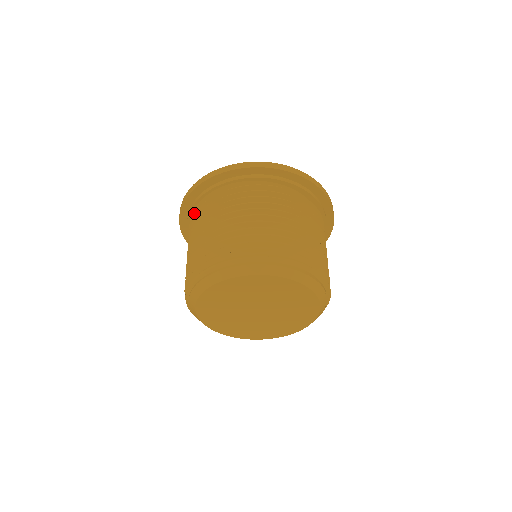
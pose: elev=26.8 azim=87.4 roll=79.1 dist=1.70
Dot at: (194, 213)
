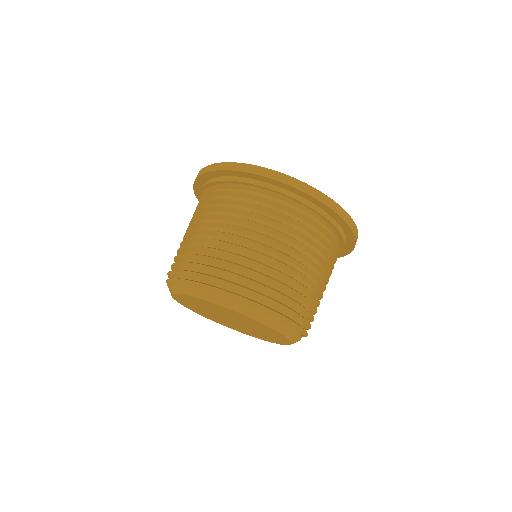
Dot at: occluded
